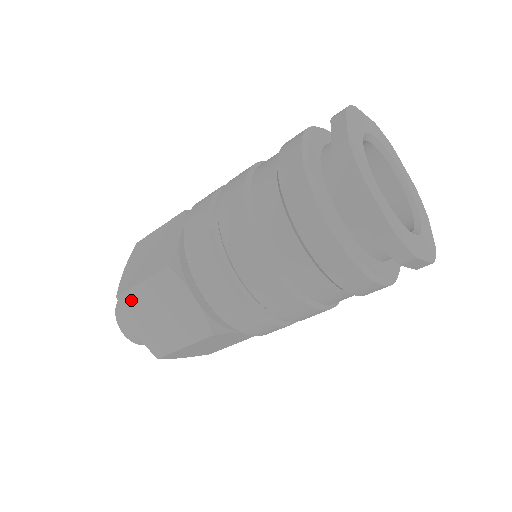
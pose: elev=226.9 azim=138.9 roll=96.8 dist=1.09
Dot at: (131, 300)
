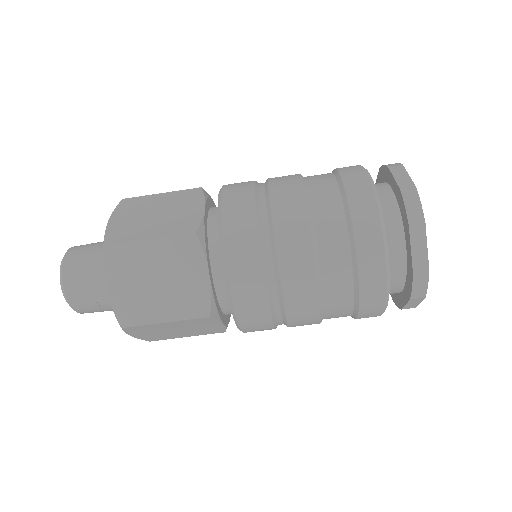
Dot at: (142, 328)
